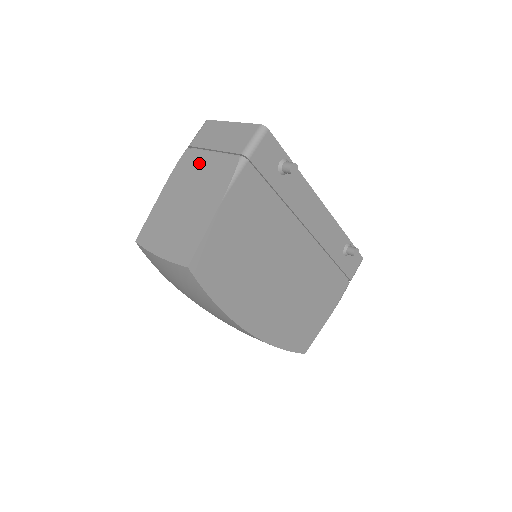
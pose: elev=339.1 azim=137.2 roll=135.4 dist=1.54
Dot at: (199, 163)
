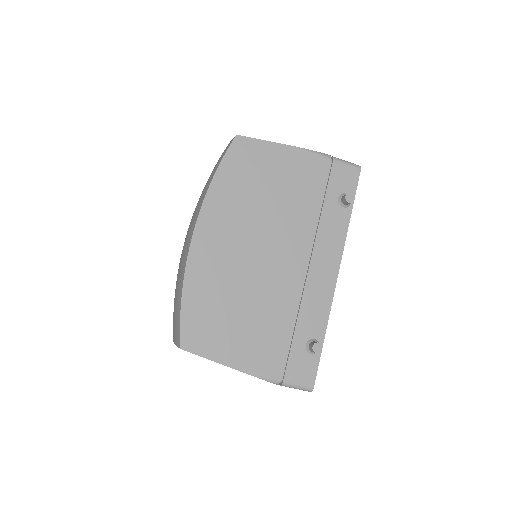
Dot at: occluded
